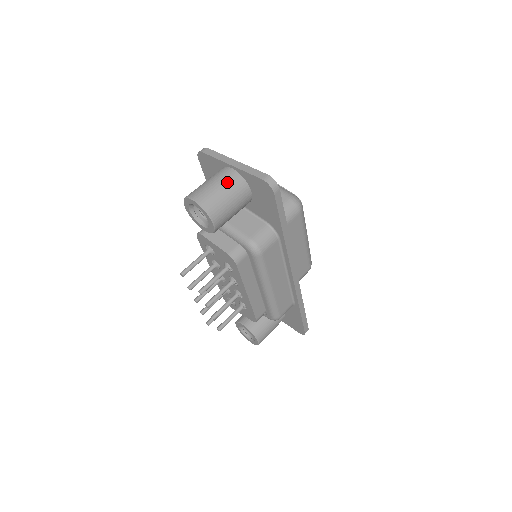
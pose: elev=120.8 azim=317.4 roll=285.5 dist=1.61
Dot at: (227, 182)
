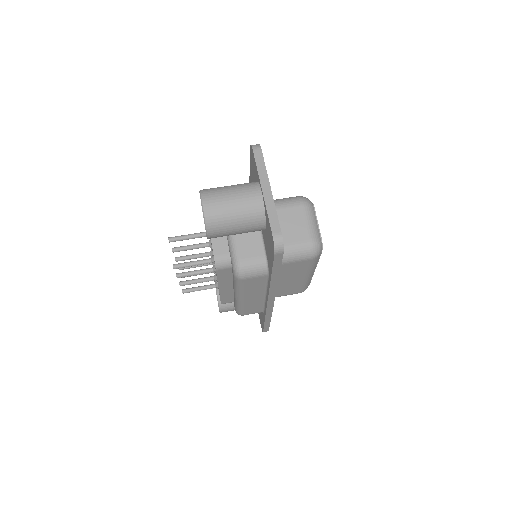
Dot at: (246, 206)
